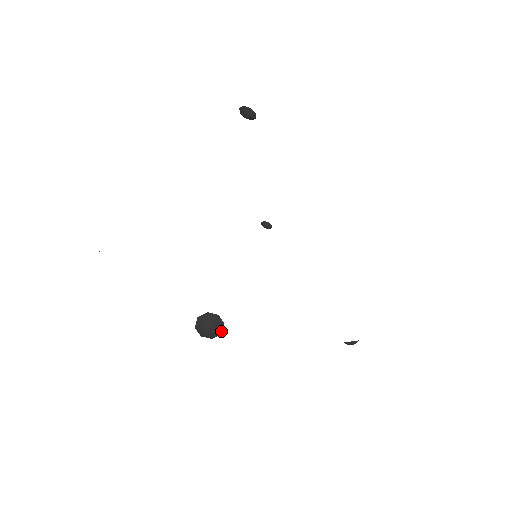
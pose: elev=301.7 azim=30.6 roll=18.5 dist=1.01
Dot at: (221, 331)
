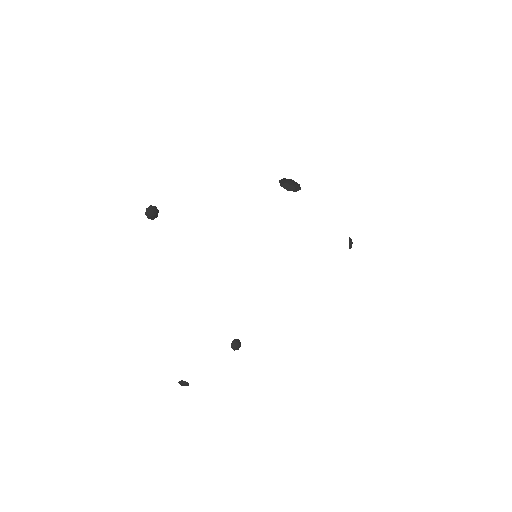
Dot at: (297, 183)
